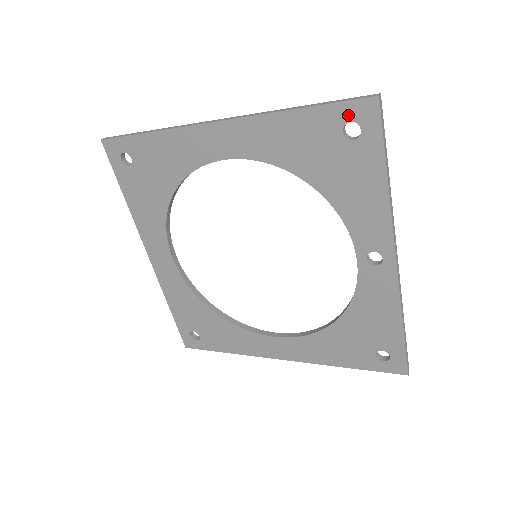
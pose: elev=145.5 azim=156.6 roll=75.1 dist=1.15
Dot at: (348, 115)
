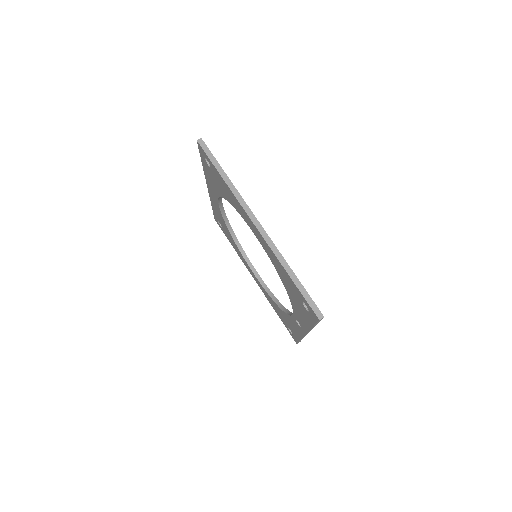
Dot at: (306, 304)
